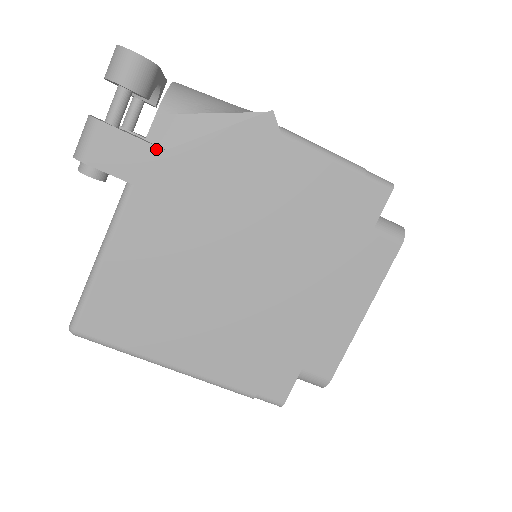
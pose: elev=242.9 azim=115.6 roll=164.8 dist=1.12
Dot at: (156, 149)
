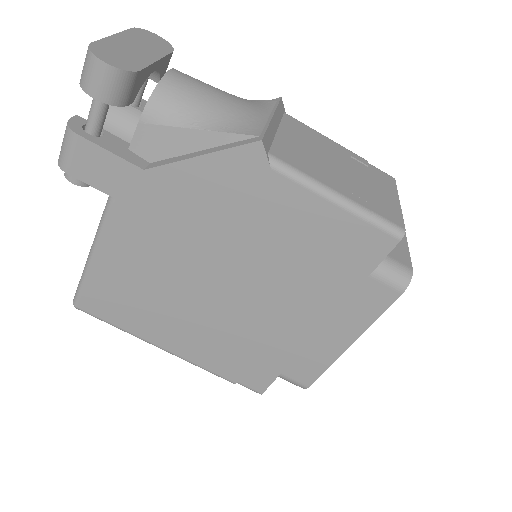
Dot at: (134, 167)
